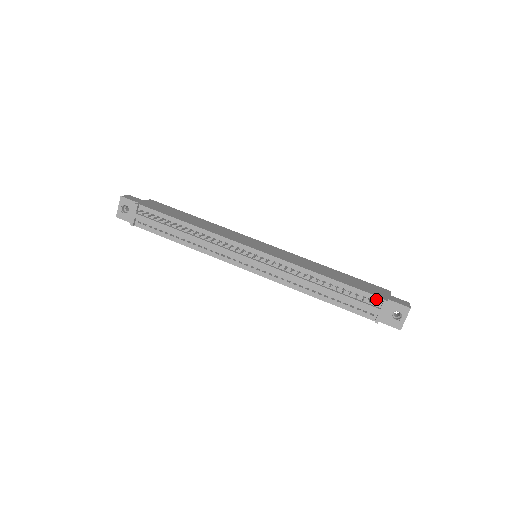
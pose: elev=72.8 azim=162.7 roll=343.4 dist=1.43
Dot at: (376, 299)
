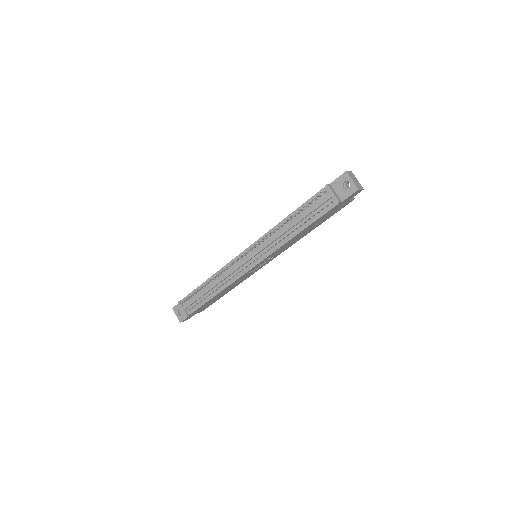
Dot at: occluded
